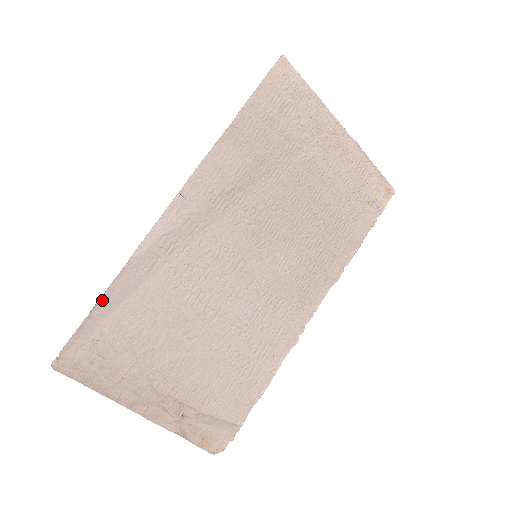
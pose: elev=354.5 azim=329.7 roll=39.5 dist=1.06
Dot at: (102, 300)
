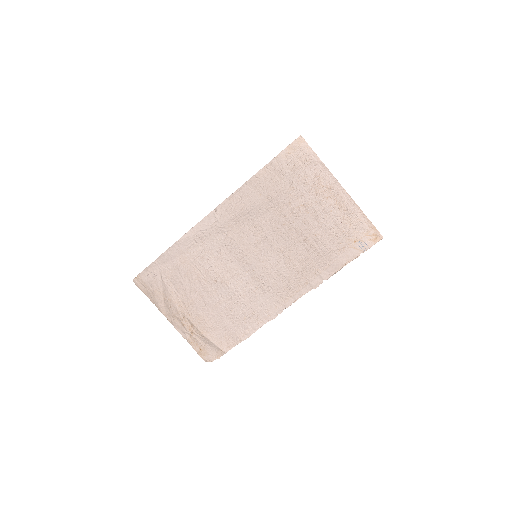
Dot at: (162, 256)
